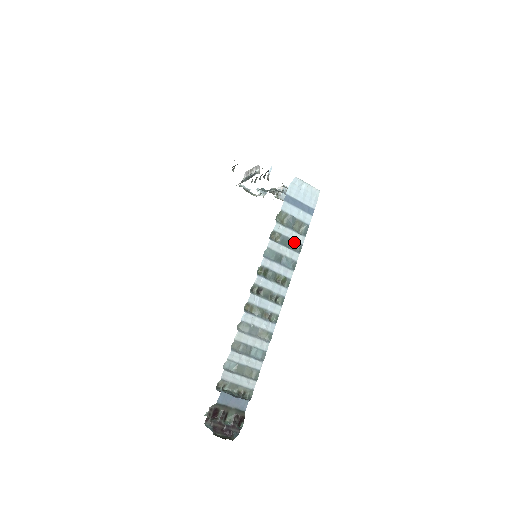
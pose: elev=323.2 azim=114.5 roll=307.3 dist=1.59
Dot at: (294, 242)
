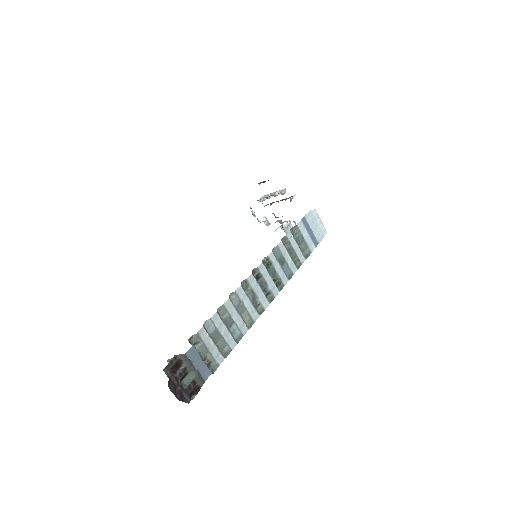
Dot at: (297, 257)
